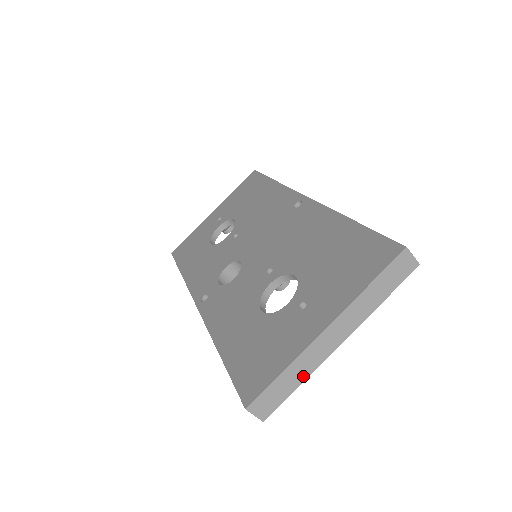
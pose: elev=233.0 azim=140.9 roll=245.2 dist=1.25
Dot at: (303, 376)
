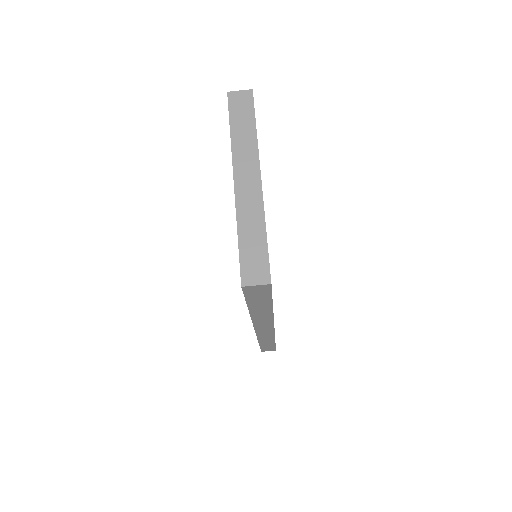
Dot at: (260, 224)
